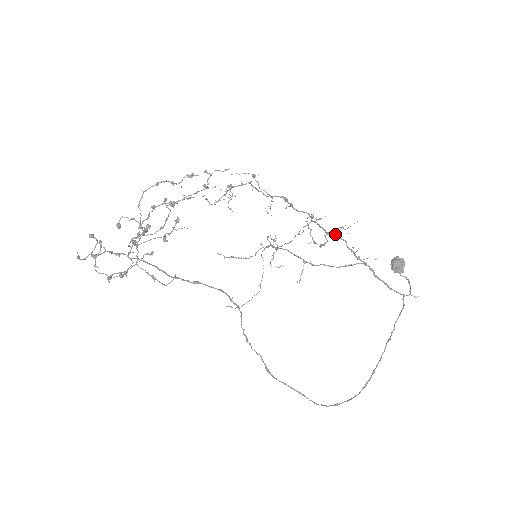
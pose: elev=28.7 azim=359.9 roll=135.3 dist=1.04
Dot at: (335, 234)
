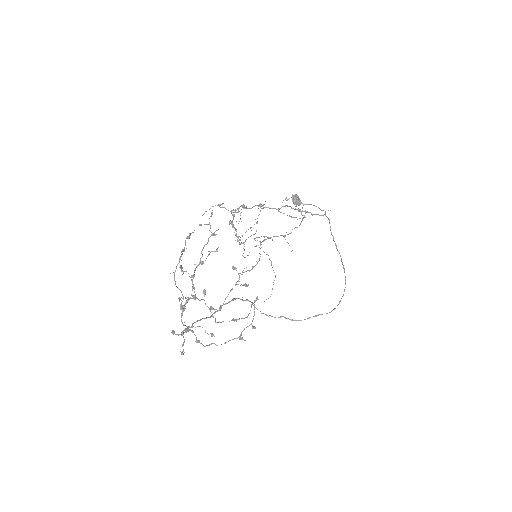
Dot at: (283, 206)
